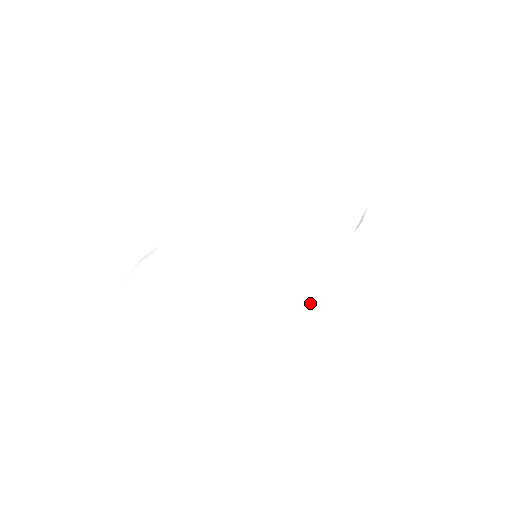
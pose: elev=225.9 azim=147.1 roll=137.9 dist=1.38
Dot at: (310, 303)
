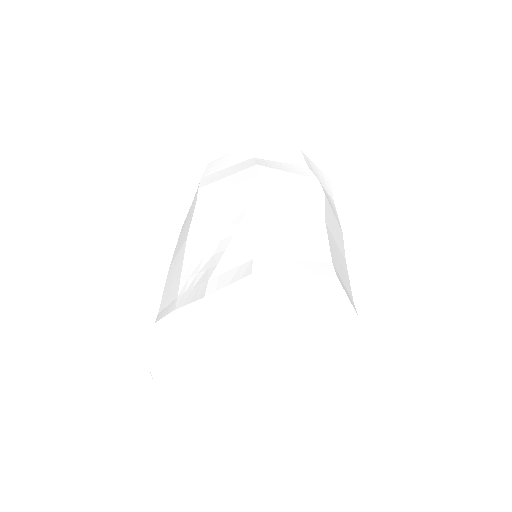
Dot at: (315, 209)
